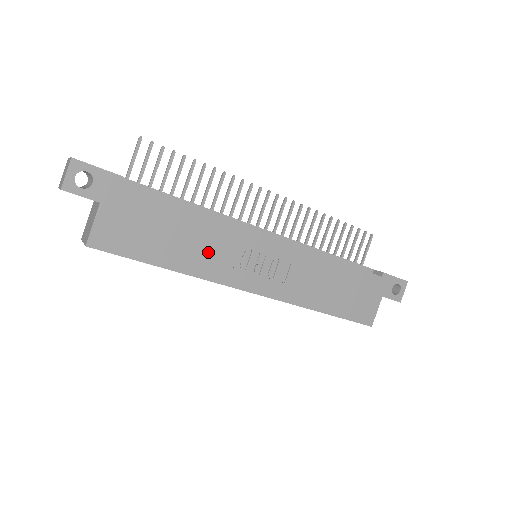
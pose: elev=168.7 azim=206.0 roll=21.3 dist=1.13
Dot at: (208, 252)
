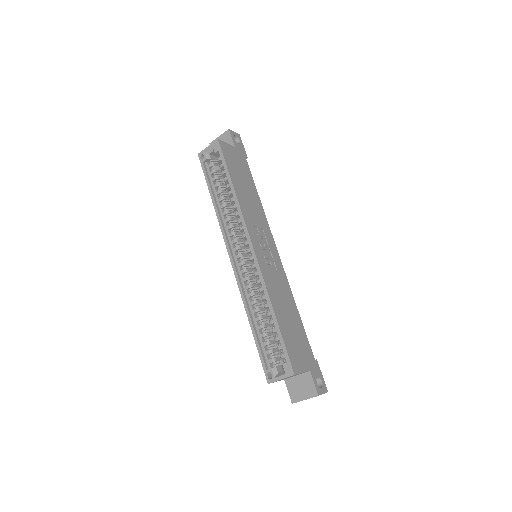
Dot at: (251, 208)
